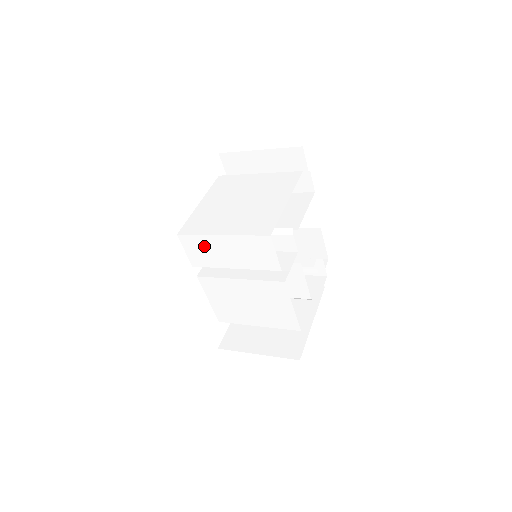
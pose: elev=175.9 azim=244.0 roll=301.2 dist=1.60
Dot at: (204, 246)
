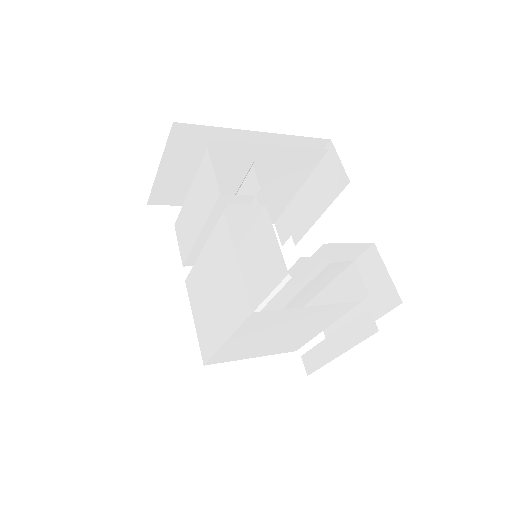
Dot at: (185, 222)
